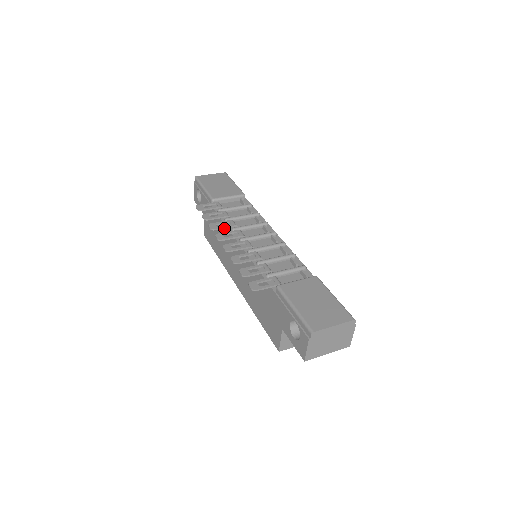
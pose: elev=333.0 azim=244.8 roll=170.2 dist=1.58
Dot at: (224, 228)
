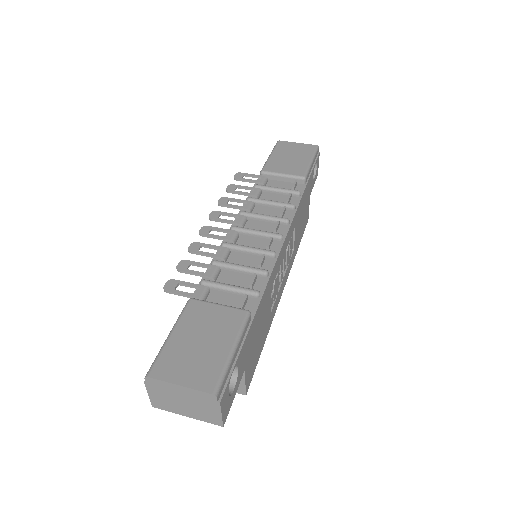
Dot at: (233, 207)
